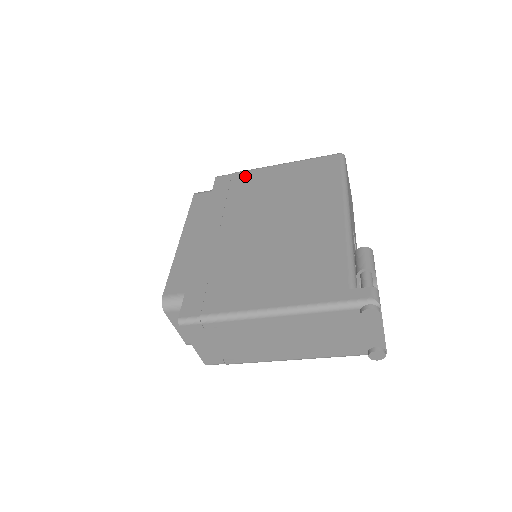
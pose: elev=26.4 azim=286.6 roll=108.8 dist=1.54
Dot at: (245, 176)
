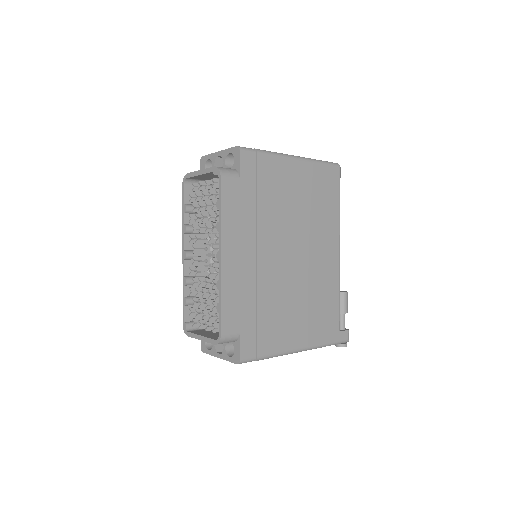
Dot at: (271, 165)
